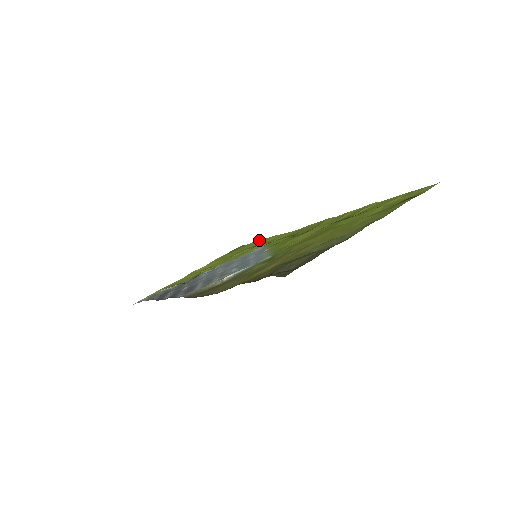
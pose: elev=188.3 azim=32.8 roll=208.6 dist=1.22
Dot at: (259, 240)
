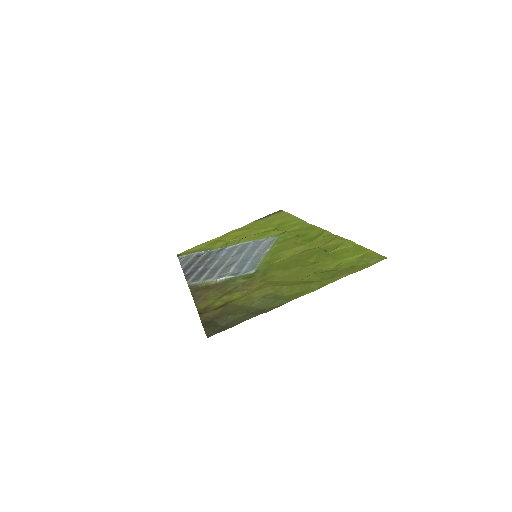
Dot at: (290, 214)
